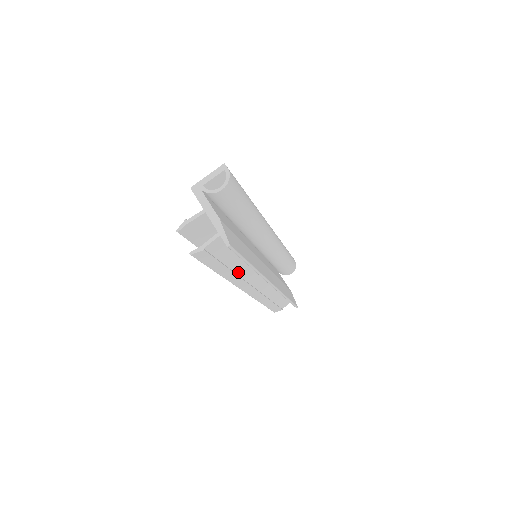
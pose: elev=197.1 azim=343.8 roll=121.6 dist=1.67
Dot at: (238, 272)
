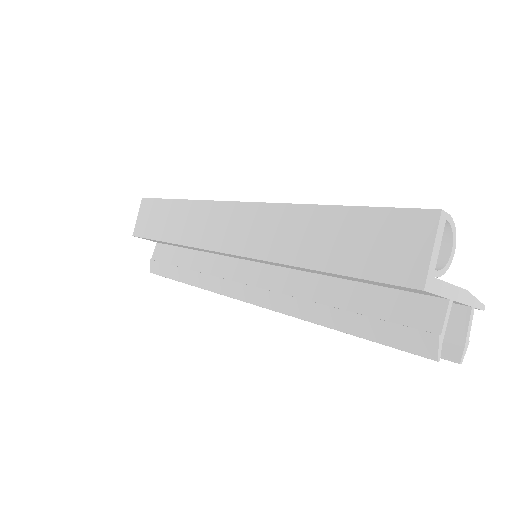
Dot at: occluded
